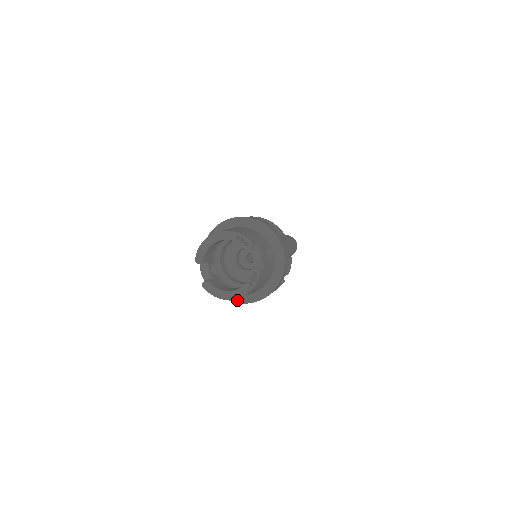
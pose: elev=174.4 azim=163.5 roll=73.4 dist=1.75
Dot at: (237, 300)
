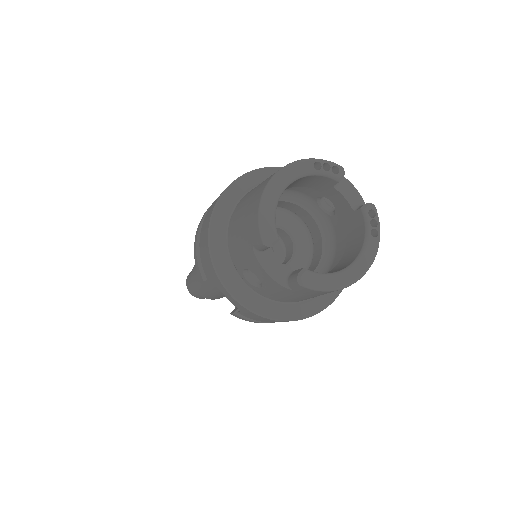
Dot at: (310, 311)
